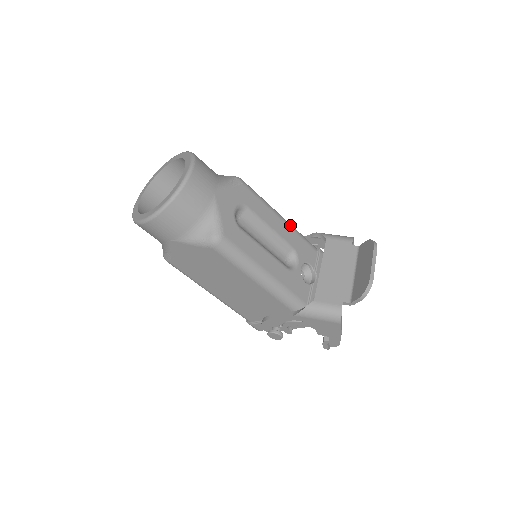
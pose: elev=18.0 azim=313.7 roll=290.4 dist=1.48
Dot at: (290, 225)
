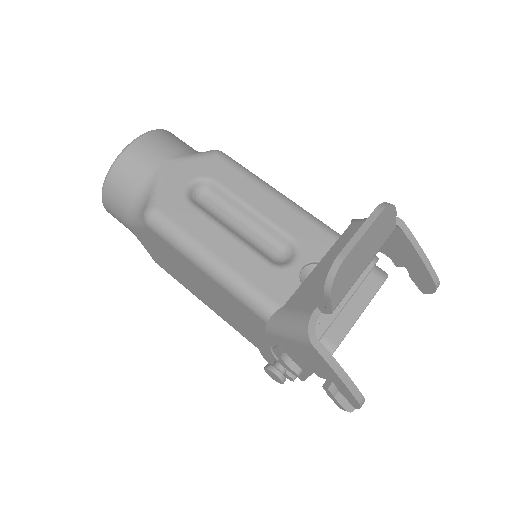
Dot at: (298, 209)
